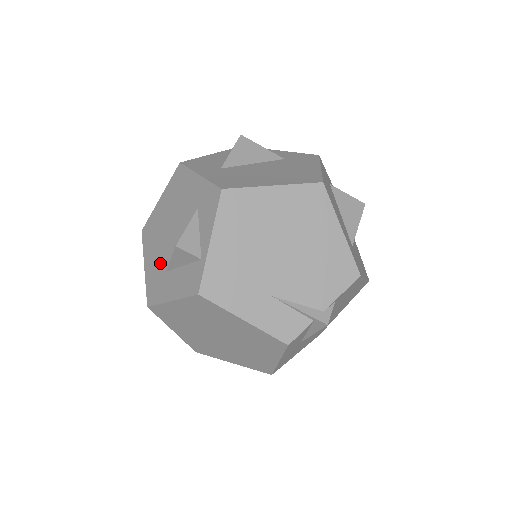
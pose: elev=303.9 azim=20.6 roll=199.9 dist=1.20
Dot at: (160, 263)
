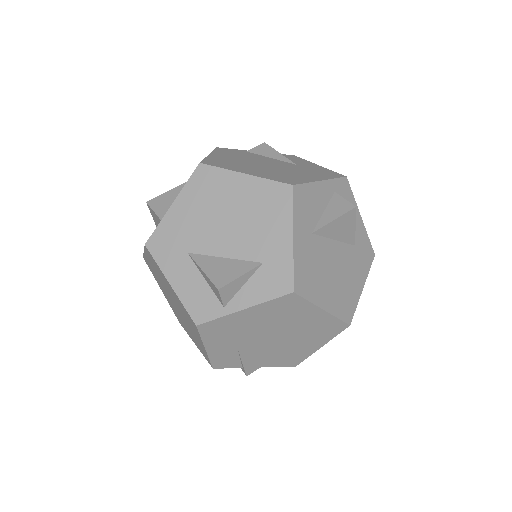
Dot at: (189, 234)
